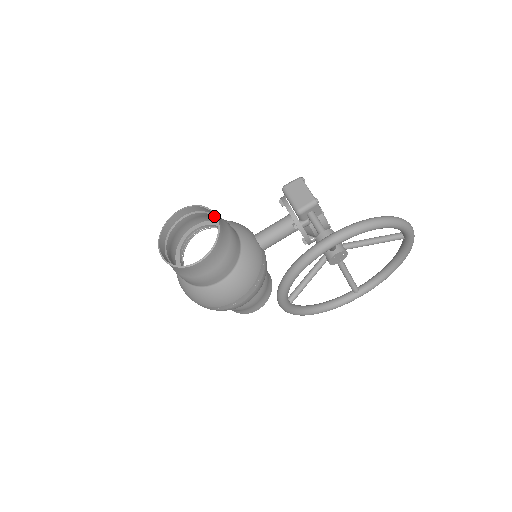
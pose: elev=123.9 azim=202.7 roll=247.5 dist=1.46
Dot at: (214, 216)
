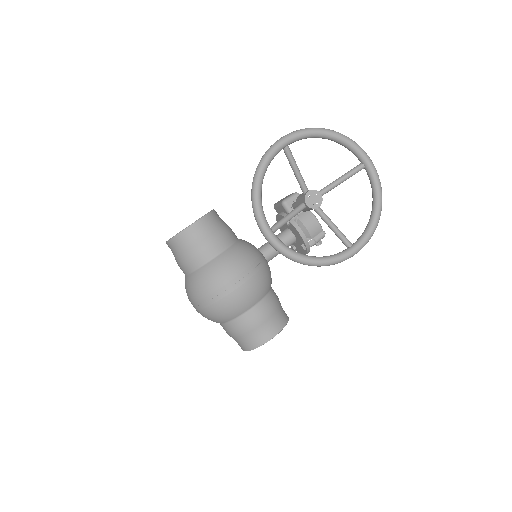
Dot at: occluded
